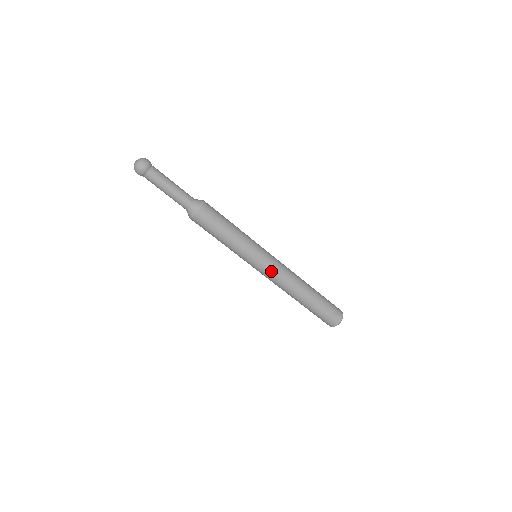
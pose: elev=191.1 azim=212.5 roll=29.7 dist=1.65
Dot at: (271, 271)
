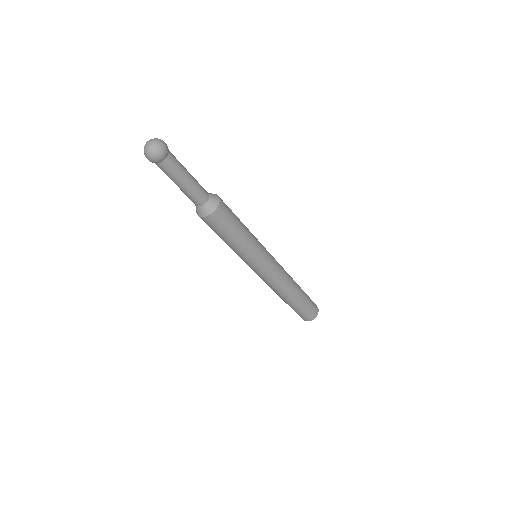
Dot at: (262, 276)
